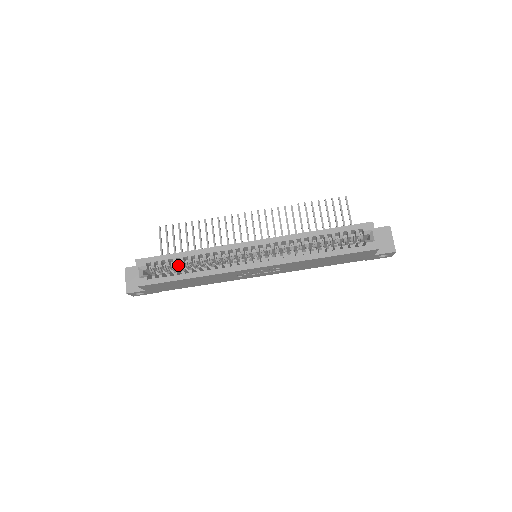
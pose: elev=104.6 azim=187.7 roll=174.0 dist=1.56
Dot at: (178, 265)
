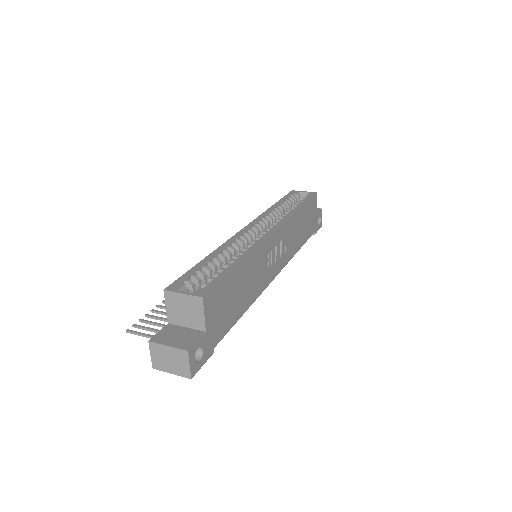
Dot at: occluded
